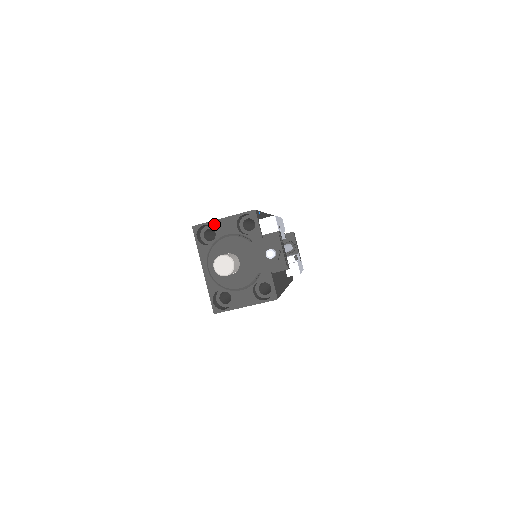
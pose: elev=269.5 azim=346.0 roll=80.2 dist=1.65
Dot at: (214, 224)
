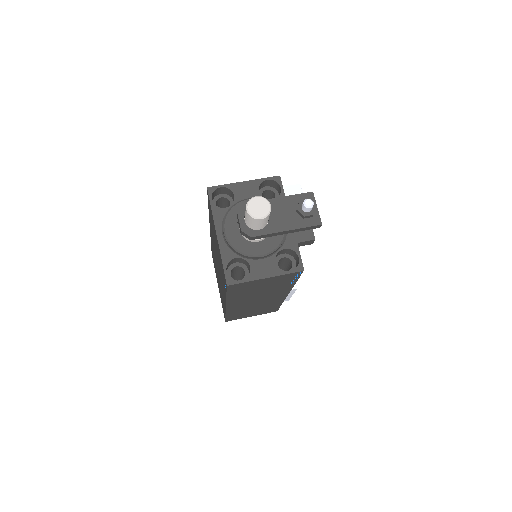
Dot at: (233, 187)
